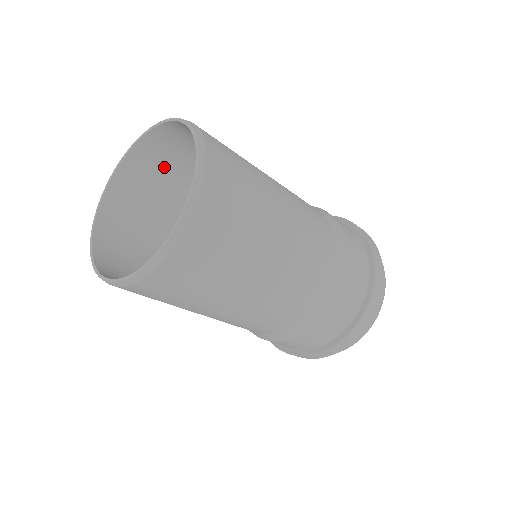
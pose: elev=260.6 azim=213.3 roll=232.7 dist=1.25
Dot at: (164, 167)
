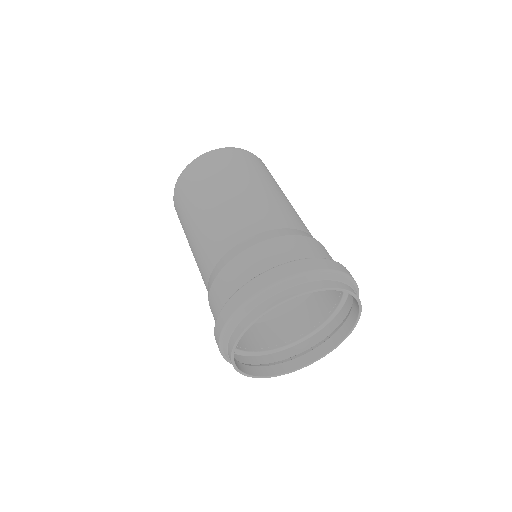
Dot at: occluded
